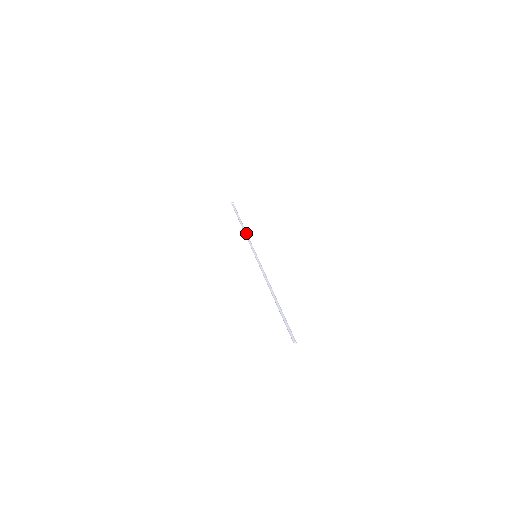
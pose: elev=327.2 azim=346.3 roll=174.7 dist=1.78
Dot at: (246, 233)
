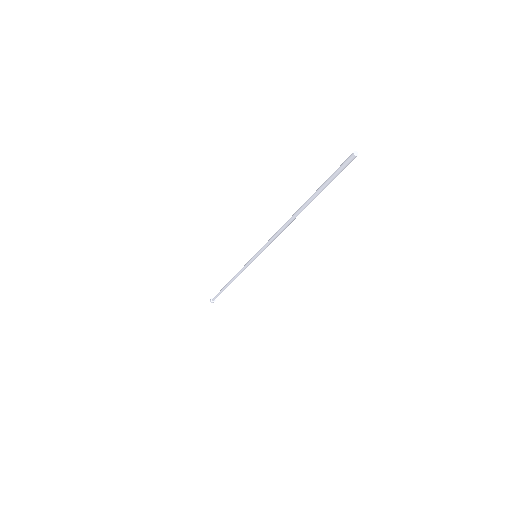
Dot at: occluded
